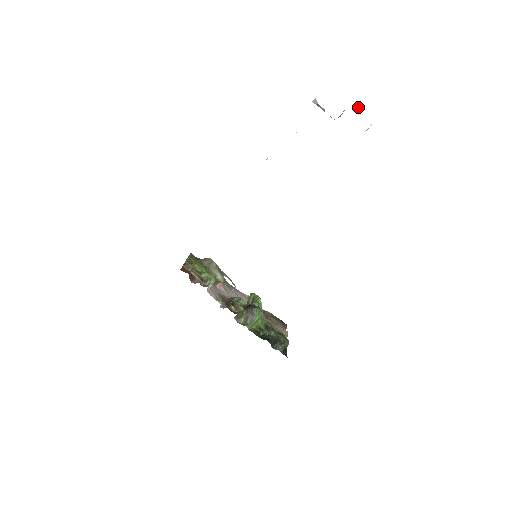
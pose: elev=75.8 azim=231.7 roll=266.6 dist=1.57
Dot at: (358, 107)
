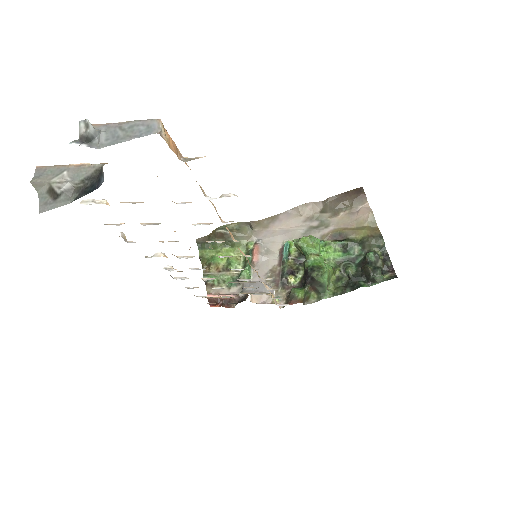
Dot at: (96, 136)
